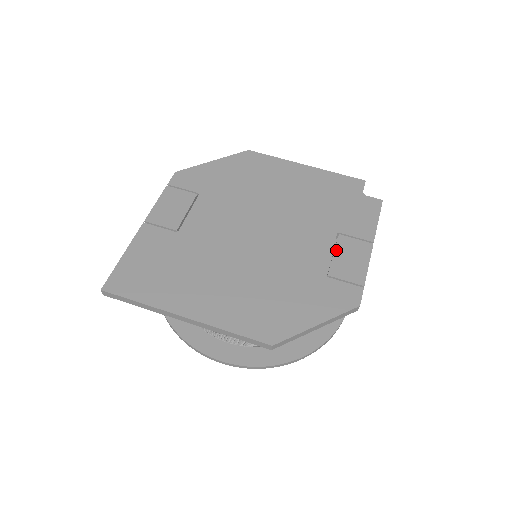
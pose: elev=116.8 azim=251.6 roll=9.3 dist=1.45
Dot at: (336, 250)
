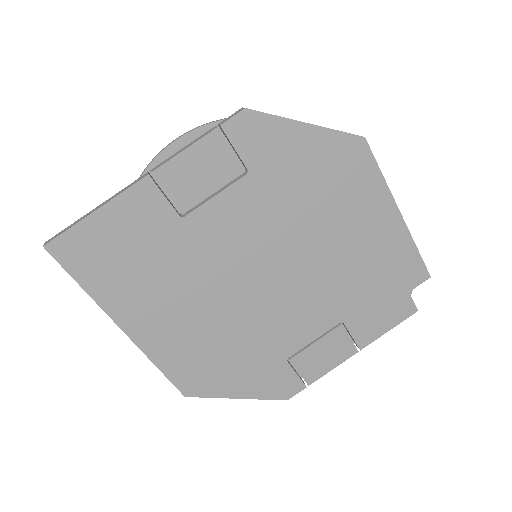
Dot at: (321, 339)
